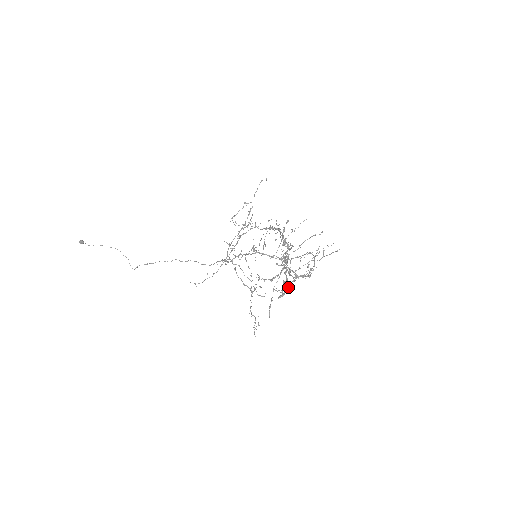
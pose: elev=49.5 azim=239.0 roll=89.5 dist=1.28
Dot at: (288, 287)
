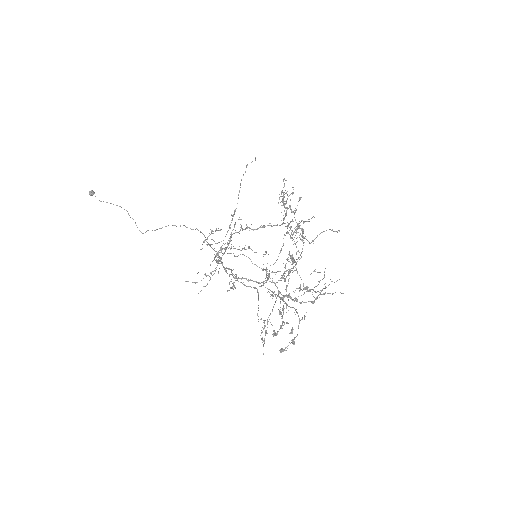
Dot at: (280, 328)
